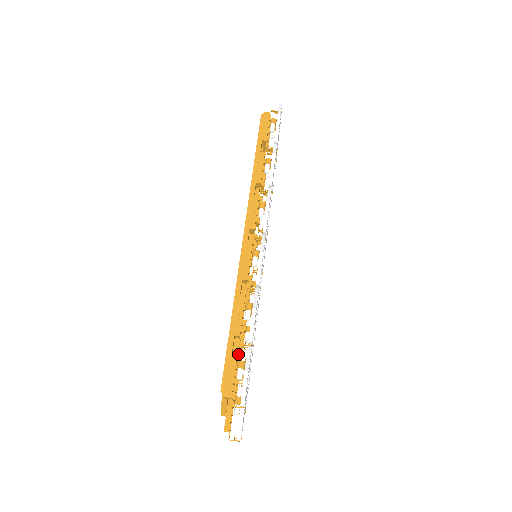
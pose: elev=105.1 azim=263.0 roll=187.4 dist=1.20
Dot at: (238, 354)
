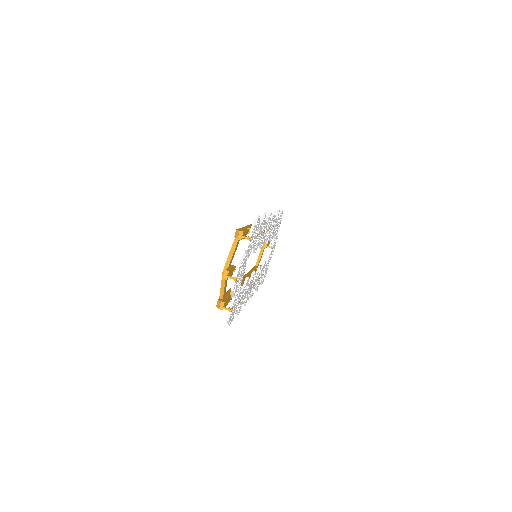
Dot at: (249, 232)
